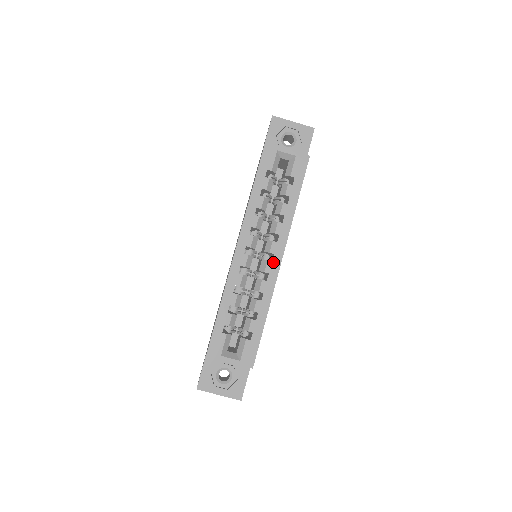
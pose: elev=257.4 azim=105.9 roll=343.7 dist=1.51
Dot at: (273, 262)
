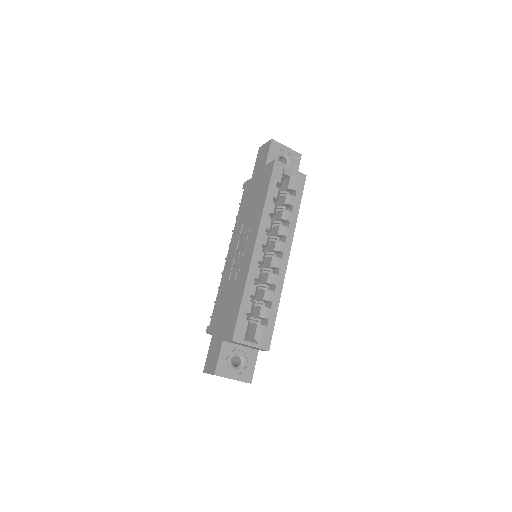
Dot at: (283, 259)
